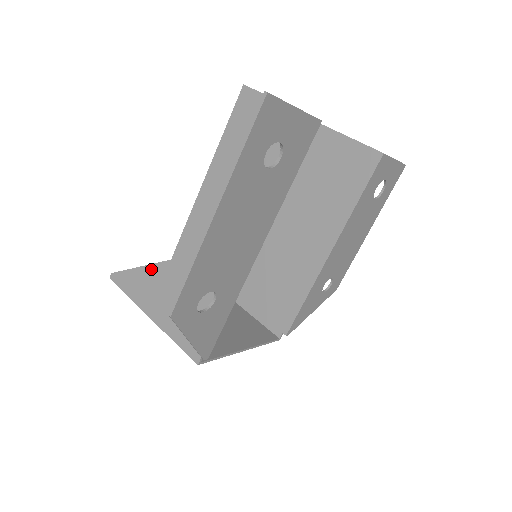
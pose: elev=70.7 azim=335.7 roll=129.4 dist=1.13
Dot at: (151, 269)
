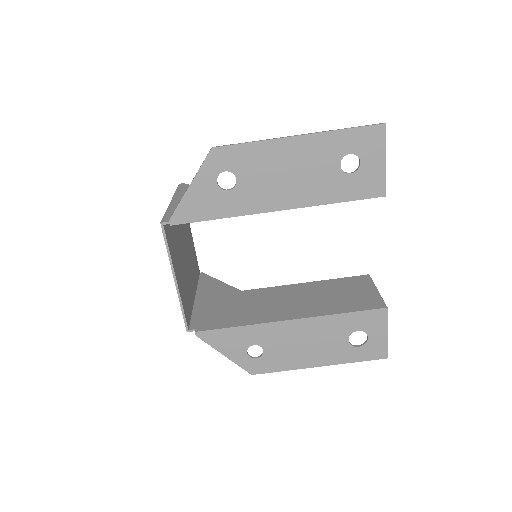
Dot at: occluded
